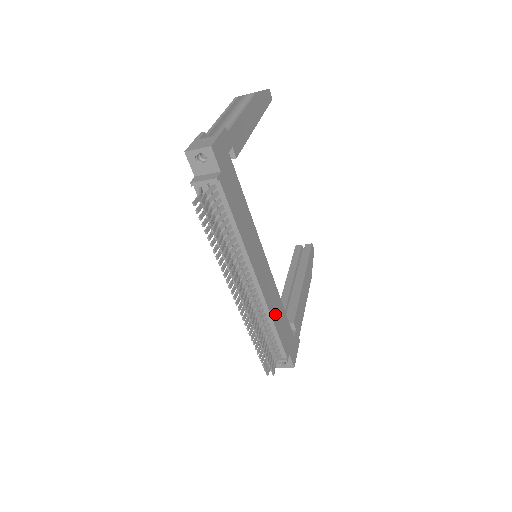
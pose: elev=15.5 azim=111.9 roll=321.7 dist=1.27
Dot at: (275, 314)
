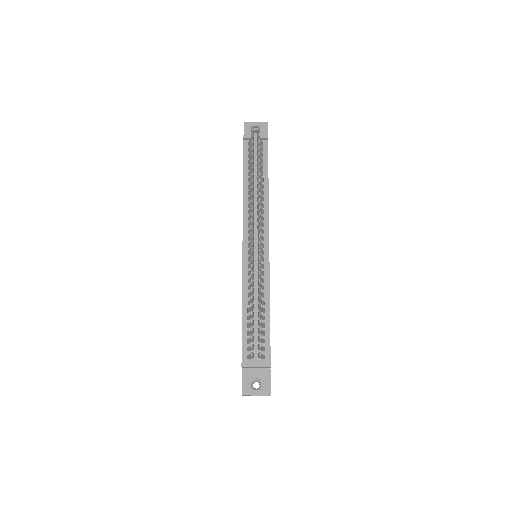
Dot at: occluded
